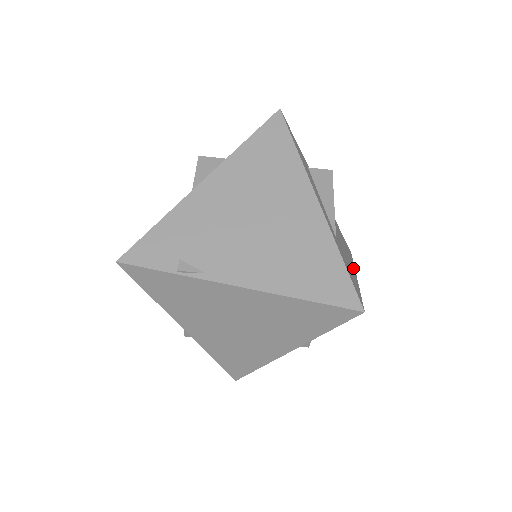
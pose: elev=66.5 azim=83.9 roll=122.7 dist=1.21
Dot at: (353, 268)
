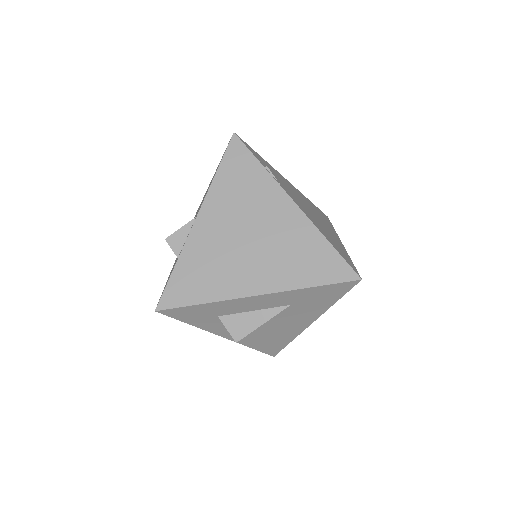
Dot at: occluded
